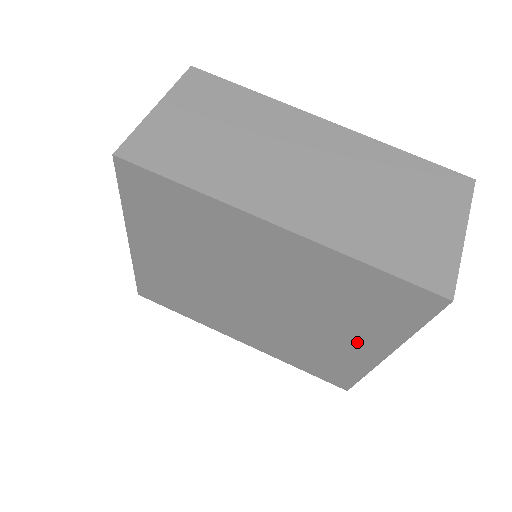
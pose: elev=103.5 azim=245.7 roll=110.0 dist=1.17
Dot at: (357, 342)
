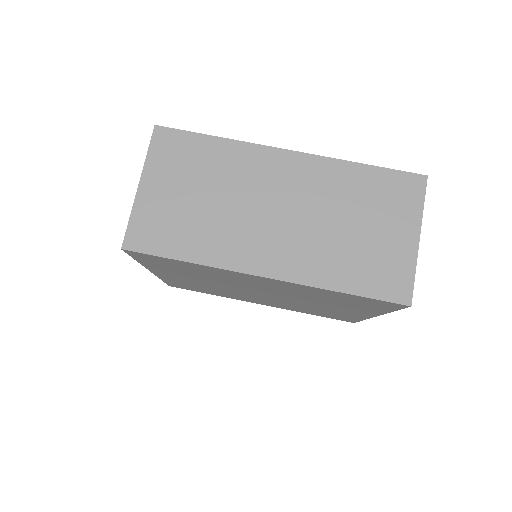
Dot at: (351, 311)
